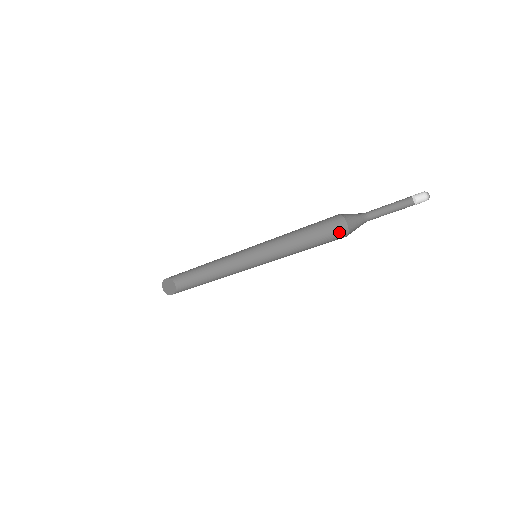
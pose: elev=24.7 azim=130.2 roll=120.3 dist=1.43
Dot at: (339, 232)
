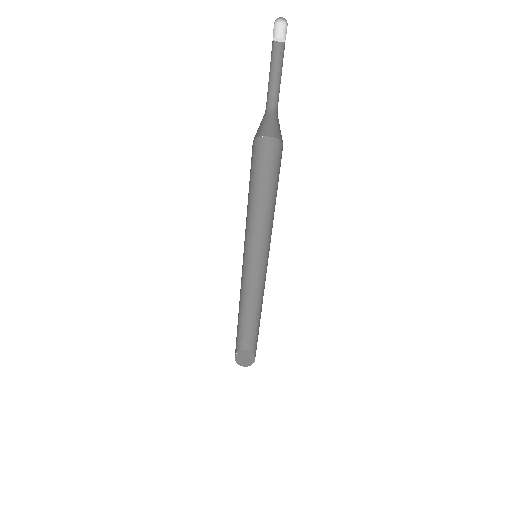
Dot at: (281, 158)
